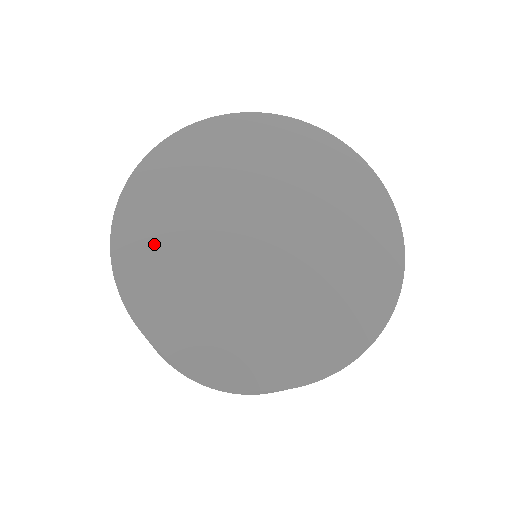
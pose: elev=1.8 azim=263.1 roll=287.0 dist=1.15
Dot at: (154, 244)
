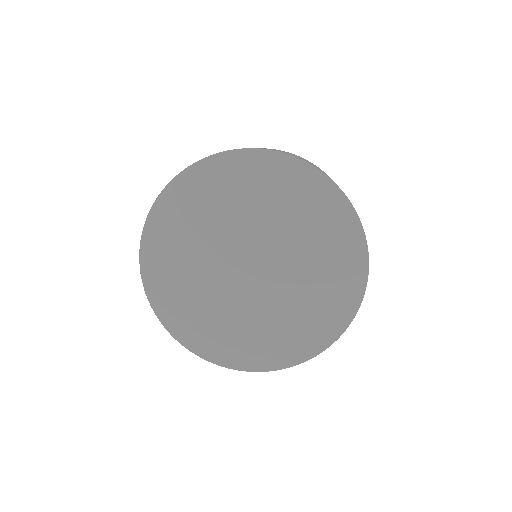
Dot at: (170, 268)
